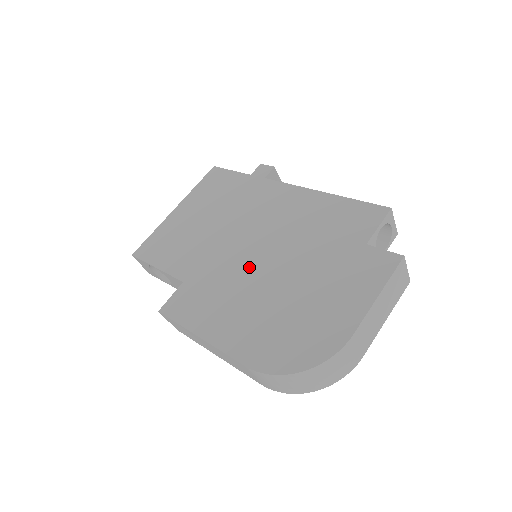
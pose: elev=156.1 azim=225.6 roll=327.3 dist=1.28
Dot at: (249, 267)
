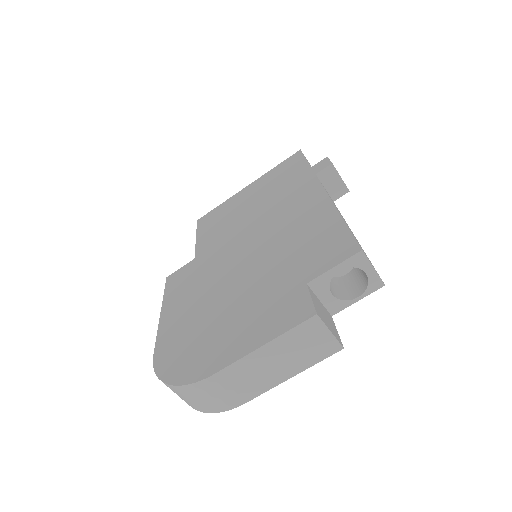
Dot at: (229, 265)
